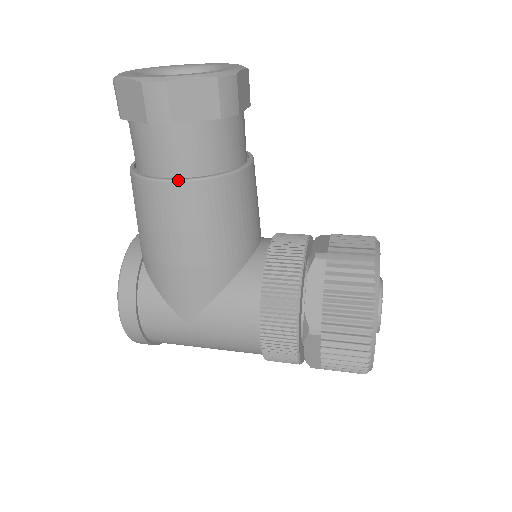
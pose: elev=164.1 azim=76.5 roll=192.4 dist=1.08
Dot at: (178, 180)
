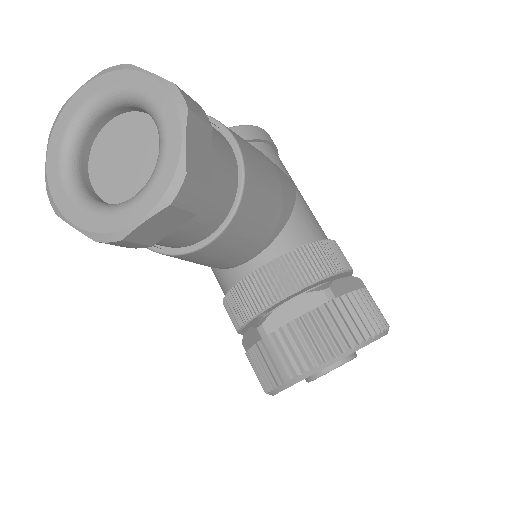
Dot at: occluded
